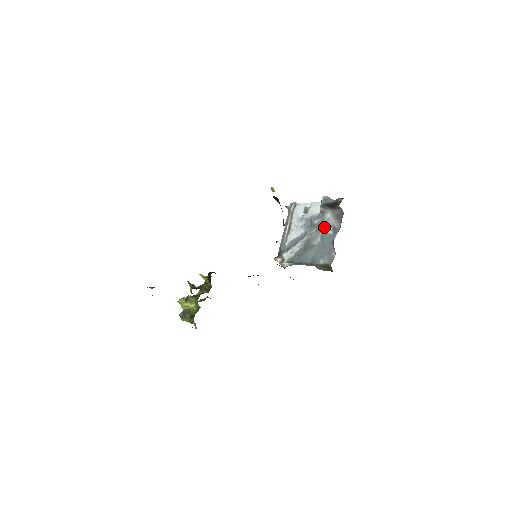
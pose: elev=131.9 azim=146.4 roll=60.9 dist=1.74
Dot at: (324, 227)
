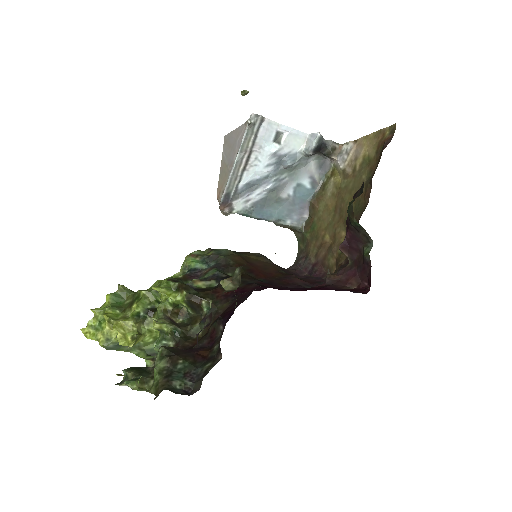
Dot at: (301, 176)
